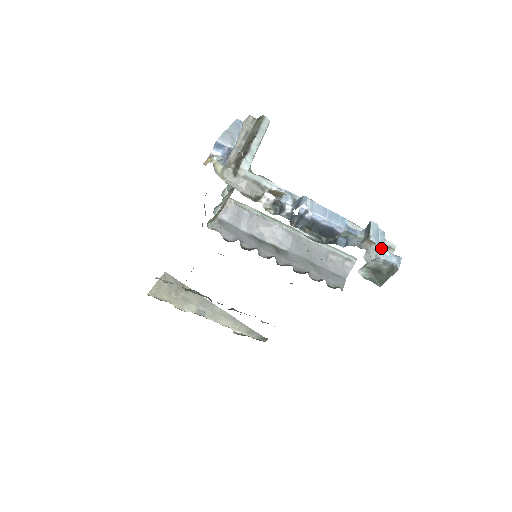
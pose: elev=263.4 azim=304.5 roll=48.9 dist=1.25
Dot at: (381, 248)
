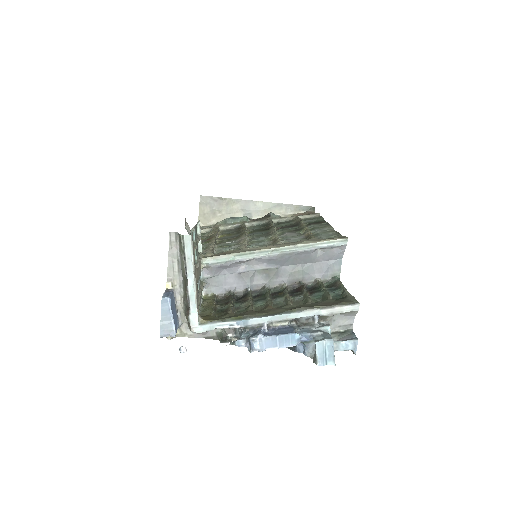
Dot at: (330, 363)
